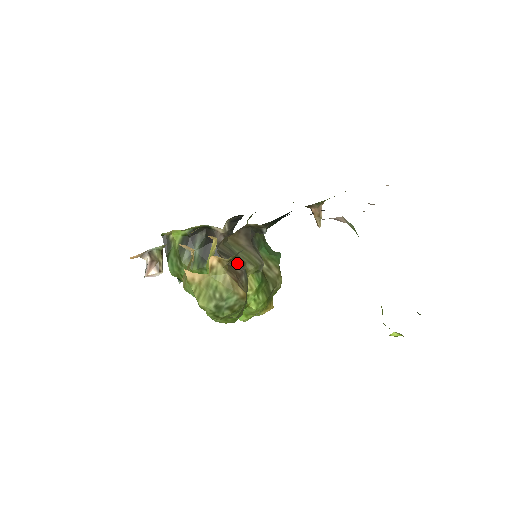
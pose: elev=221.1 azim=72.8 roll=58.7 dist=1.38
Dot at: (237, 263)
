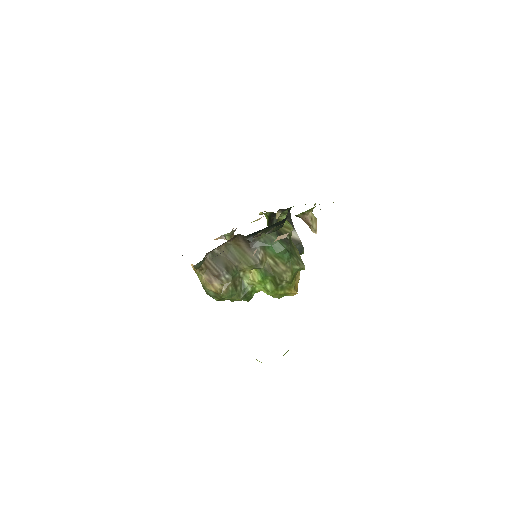
Dot at: (220, 266)
